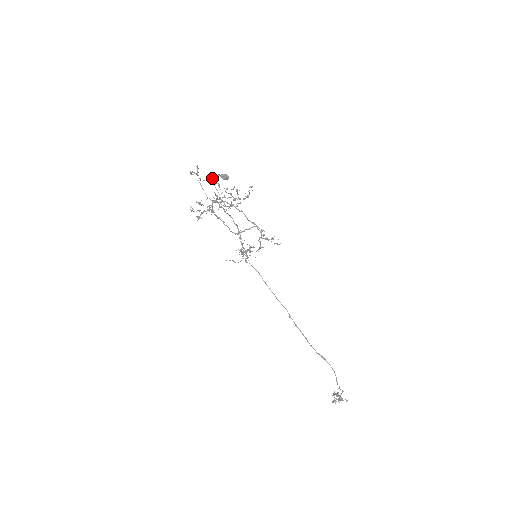
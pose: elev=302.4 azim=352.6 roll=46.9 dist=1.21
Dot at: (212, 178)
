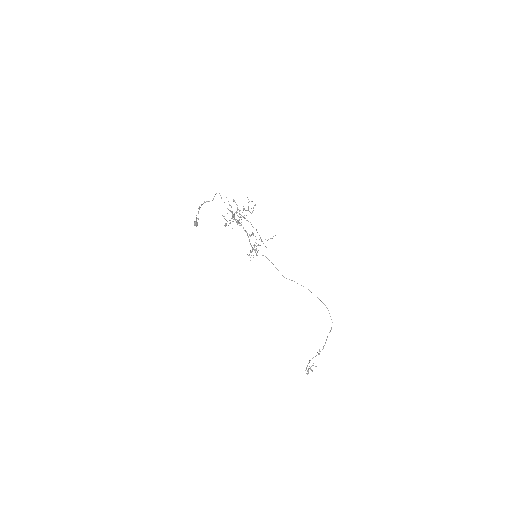
Dot at: occluded
